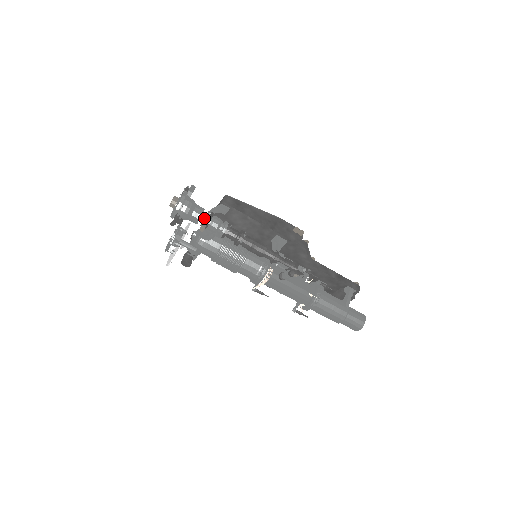
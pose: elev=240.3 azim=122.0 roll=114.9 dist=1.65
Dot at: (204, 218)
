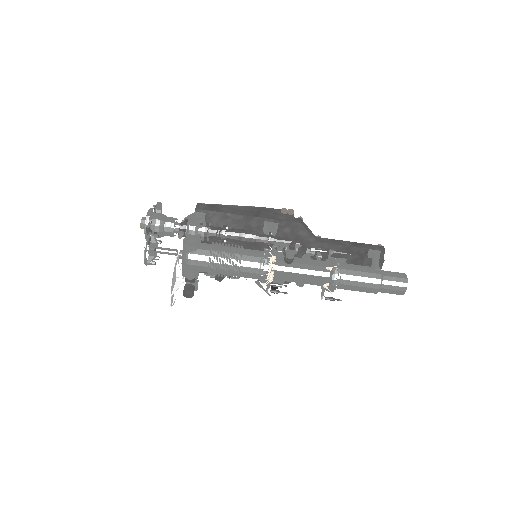
Dot at: (179, 226)
